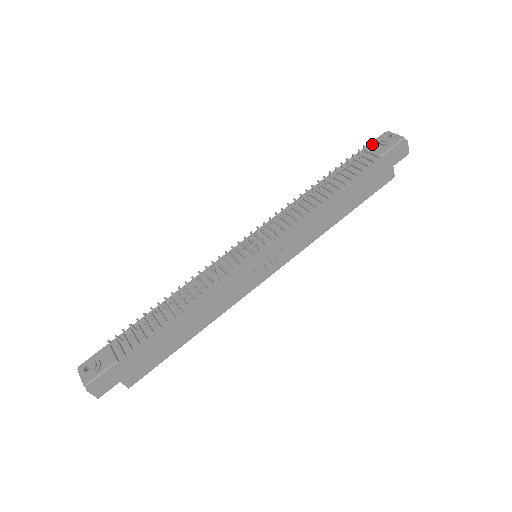
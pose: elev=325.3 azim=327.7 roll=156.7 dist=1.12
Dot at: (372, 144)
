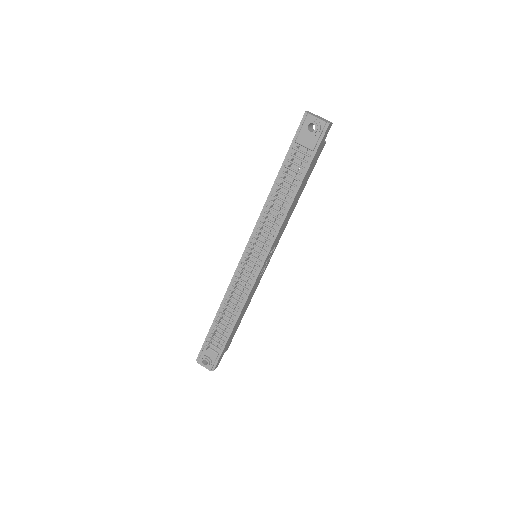
Dot at: (300, 135)
